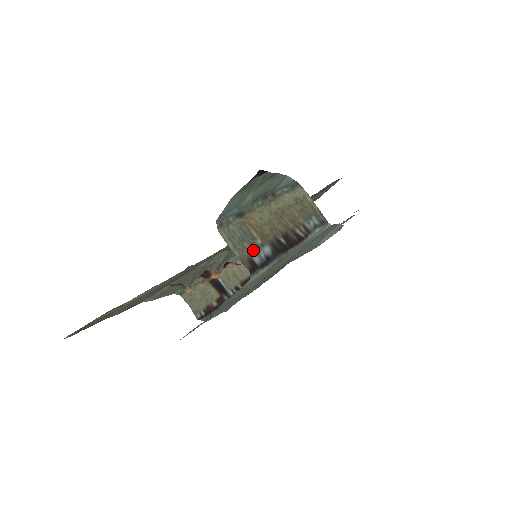
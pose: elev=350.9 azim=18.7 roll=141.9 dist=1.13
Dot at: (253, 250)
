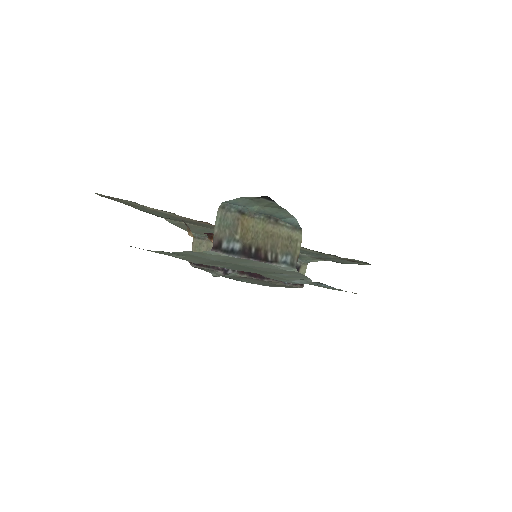
Dot at: (228, 238)
